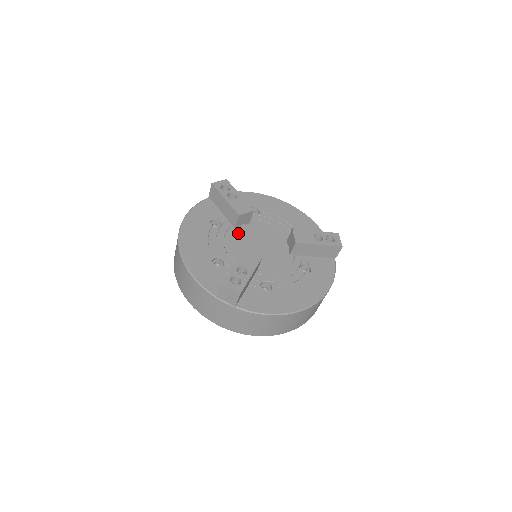
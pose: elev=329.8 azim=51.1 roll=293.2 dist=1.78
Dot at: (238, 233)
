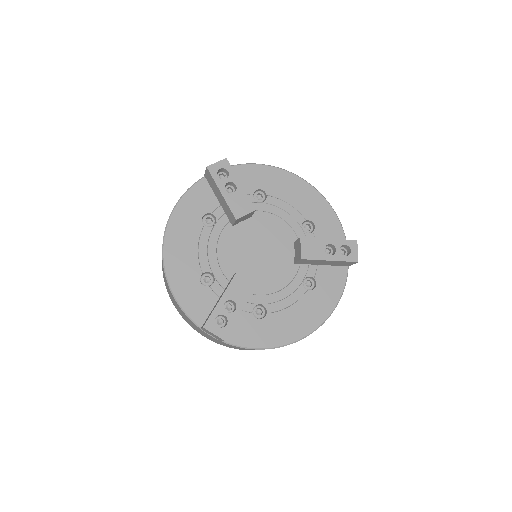
Dot at: (235, 233)
